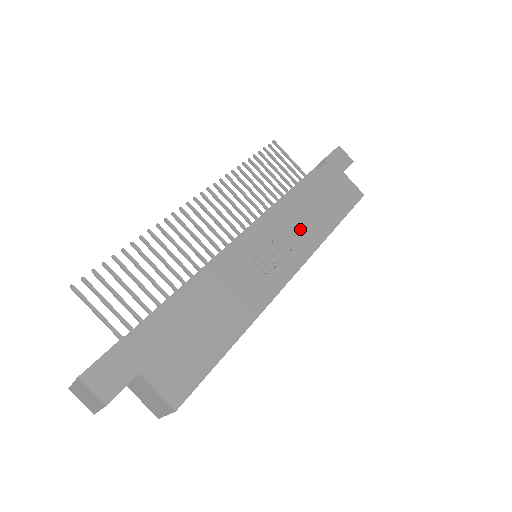
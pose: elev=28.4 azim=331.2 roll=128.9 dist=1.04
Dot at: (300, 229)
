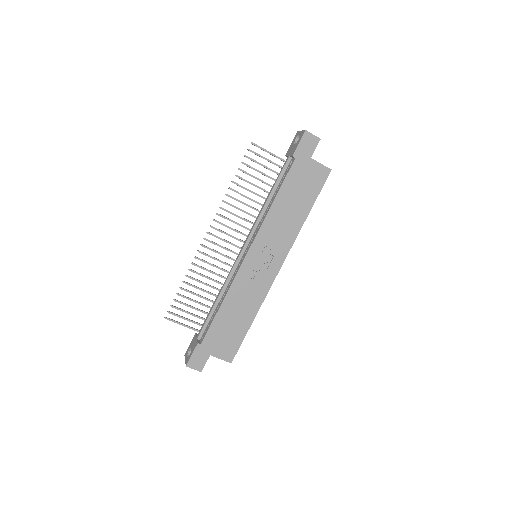
Dot at: (280, 234)
